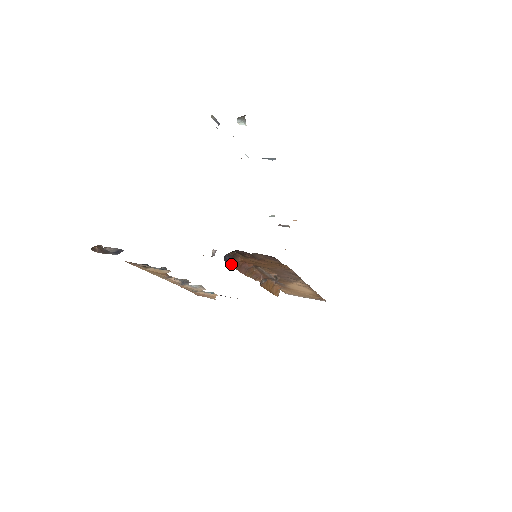
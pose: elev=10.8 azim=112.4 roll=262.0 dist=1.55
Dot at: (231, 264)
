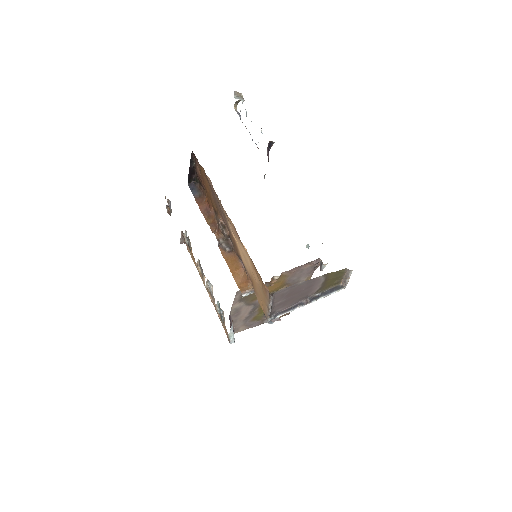
Dot at: (194, 195)
